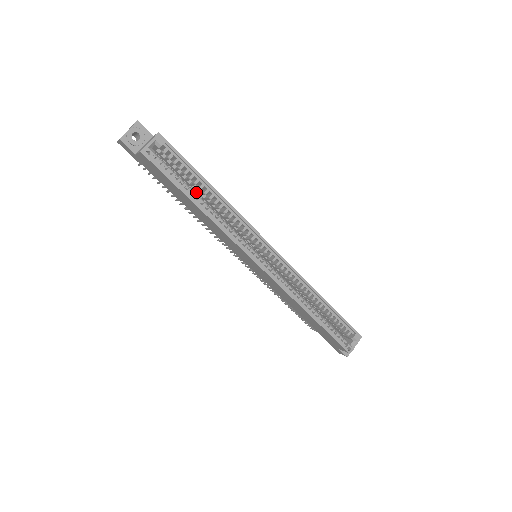
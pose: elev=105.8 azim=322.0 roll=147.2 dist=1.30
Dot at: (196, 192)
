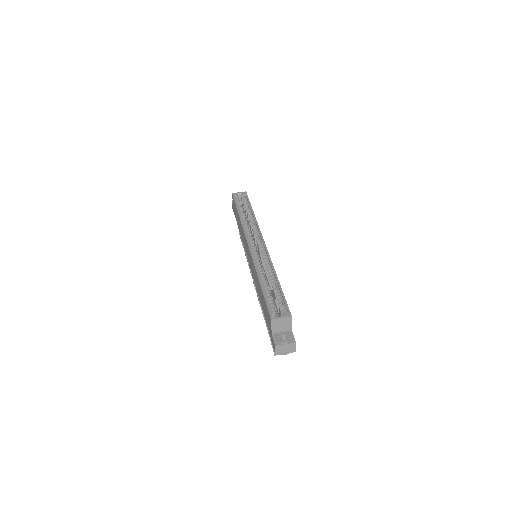
Dot at: occluded
